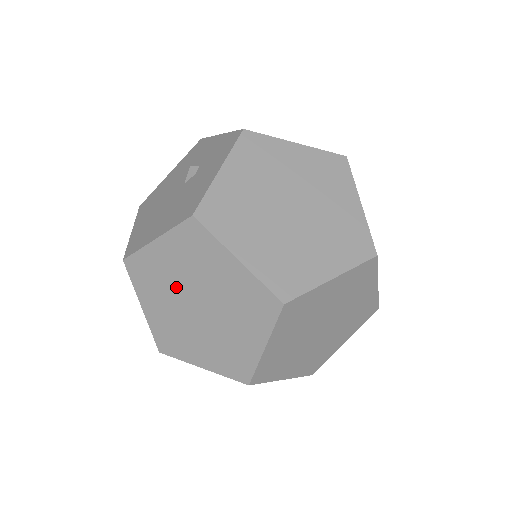
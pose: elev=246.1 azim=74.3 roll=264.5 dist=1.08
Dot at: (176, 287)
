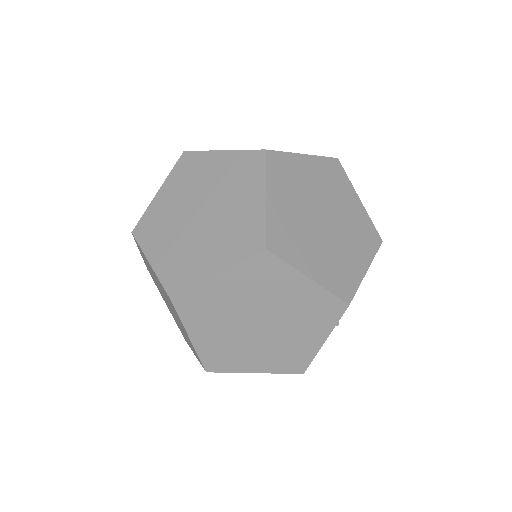
Dot at: (179, 214)
